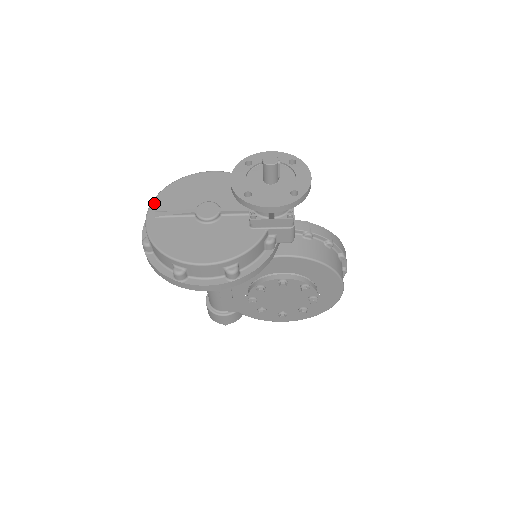
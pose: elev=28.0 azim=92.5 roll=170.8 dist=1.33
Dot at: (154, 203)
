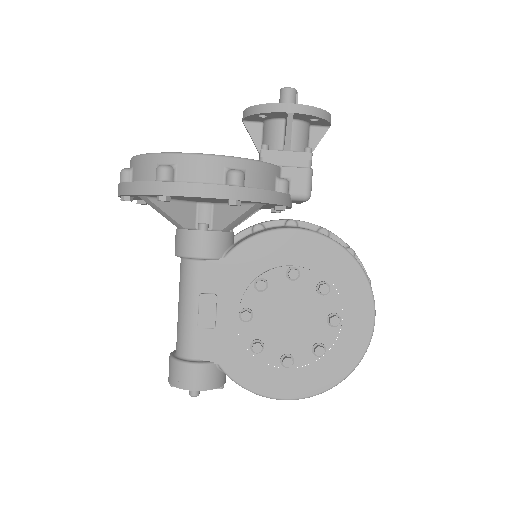
Dot at: occluded
